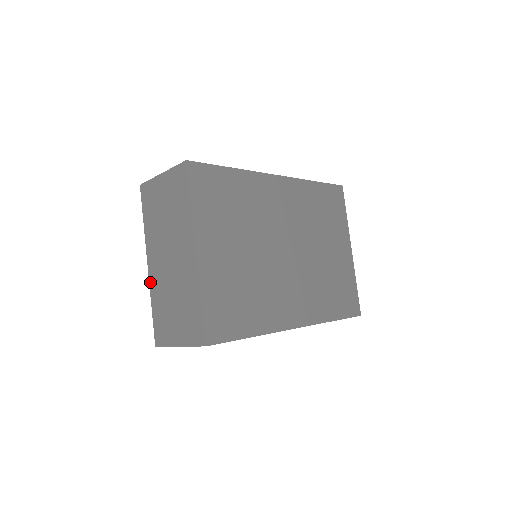
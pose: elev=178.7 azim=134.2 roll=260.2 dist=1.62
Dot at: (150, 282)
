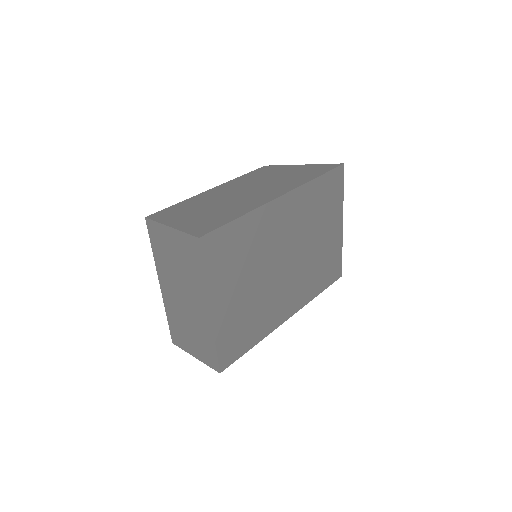
Dot at: (164, 300)
